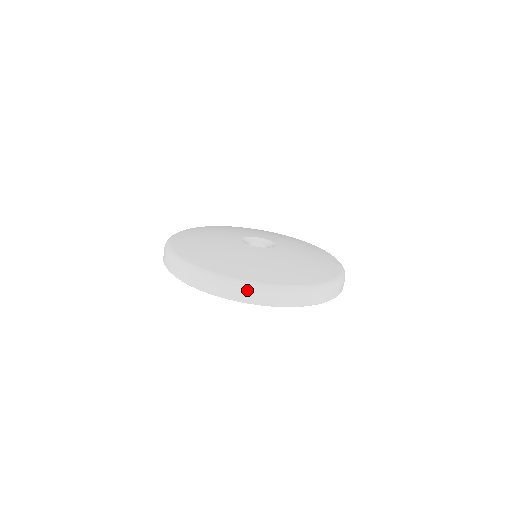
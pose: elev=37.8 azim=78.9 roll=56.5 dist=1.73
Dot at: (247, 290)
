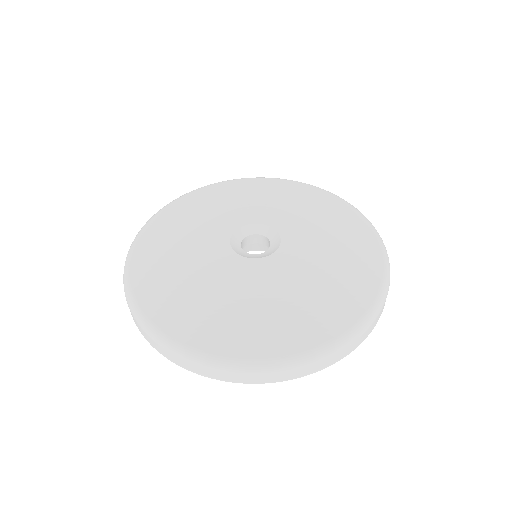
Dot at: (226, 371)
